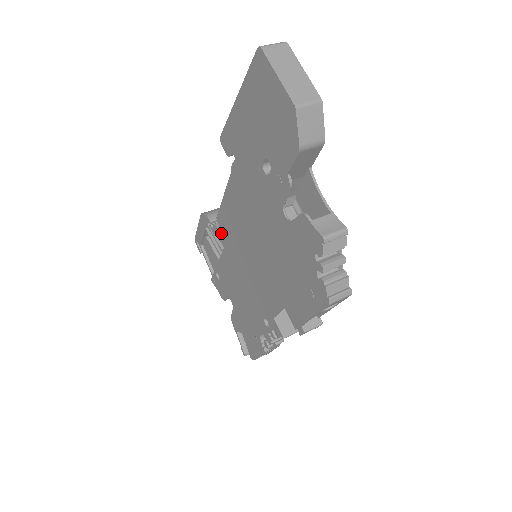
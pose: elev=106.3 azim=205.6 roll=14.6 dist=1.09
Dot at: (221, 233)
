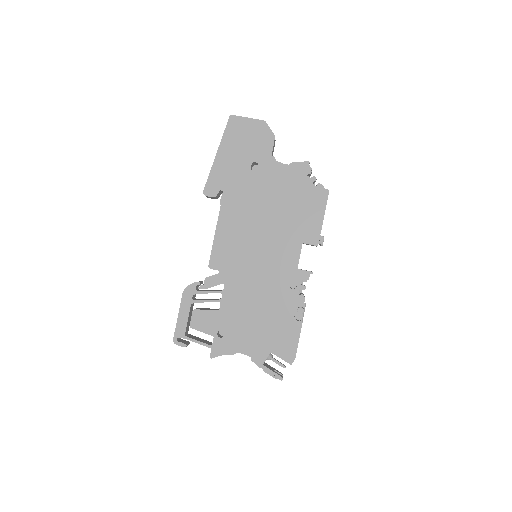
Dot at: (218, 273)
